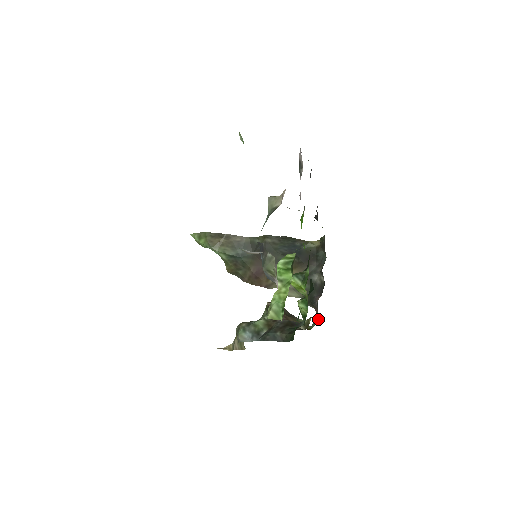
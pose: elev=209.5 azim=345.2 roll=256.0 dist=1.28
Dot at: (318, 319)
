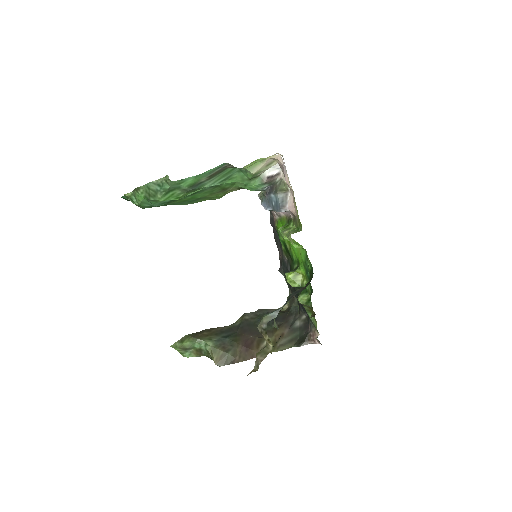
Dot at: occluded
